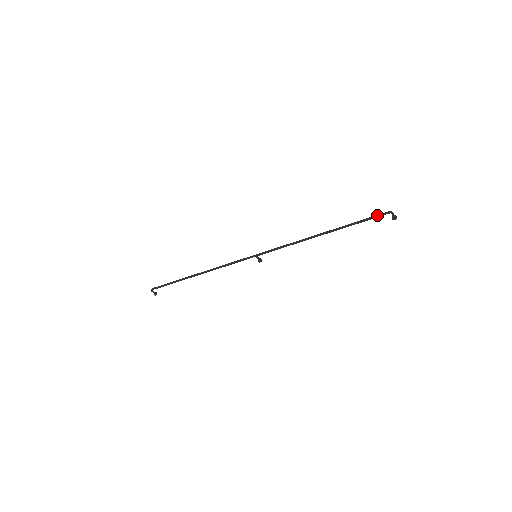
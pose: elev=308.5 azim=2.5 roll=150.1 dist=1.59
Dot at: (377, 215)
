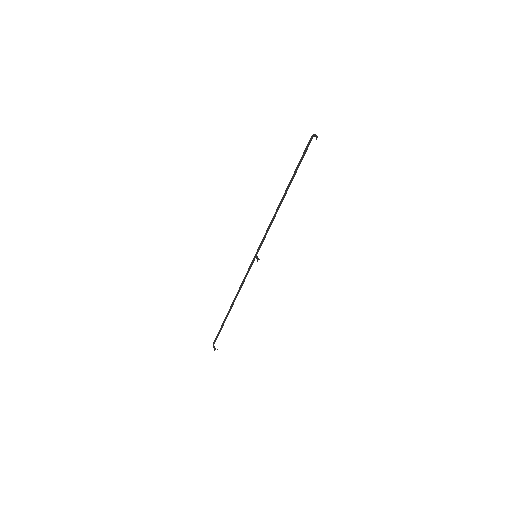
Dot at: (307, 146)
